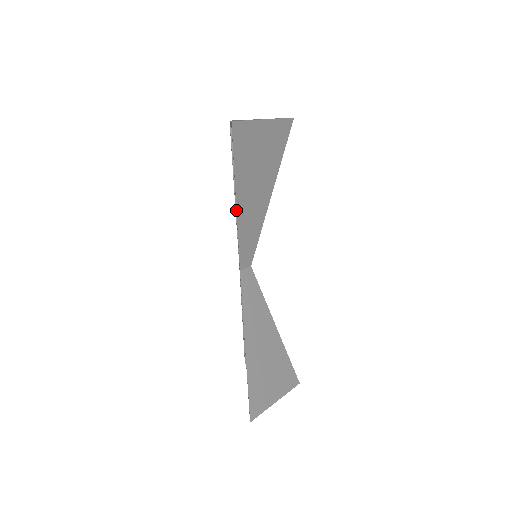
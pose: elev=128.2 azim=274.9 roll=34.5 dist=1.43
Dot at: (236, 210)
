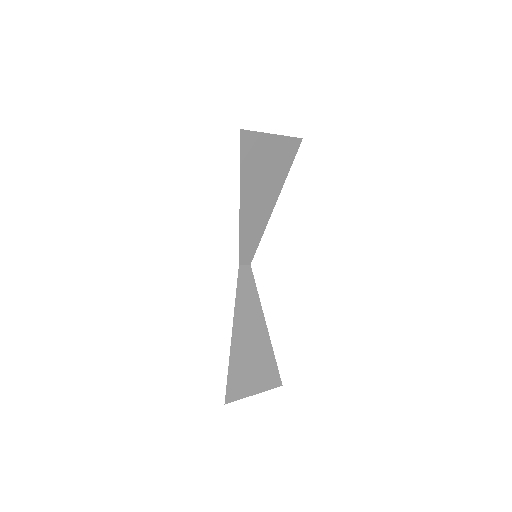
Dot at: occluded
